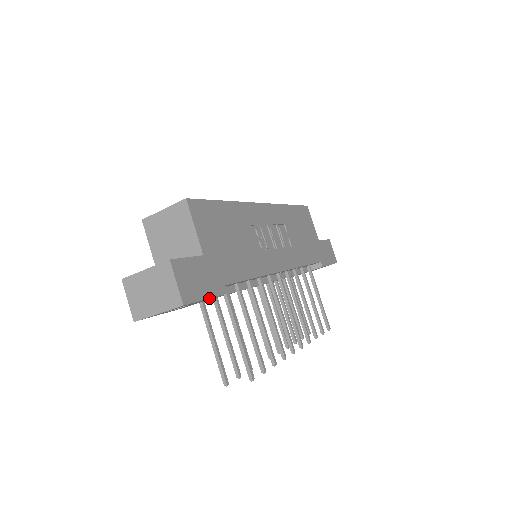
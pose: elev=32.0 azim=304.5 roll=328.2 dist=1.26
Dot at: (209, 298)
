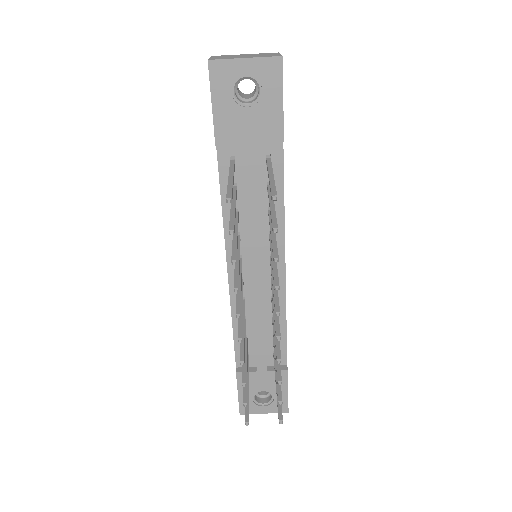
Dot at: (282, 107)
